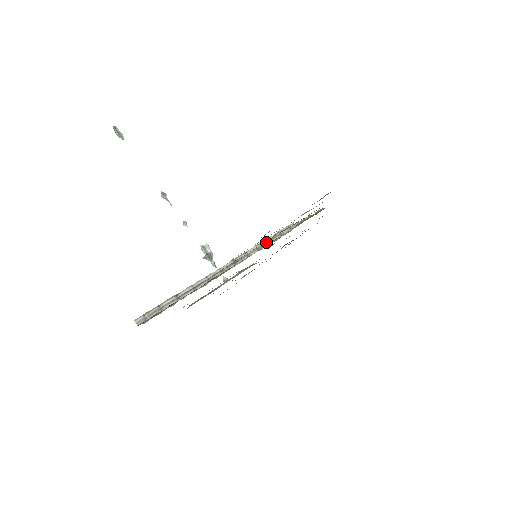
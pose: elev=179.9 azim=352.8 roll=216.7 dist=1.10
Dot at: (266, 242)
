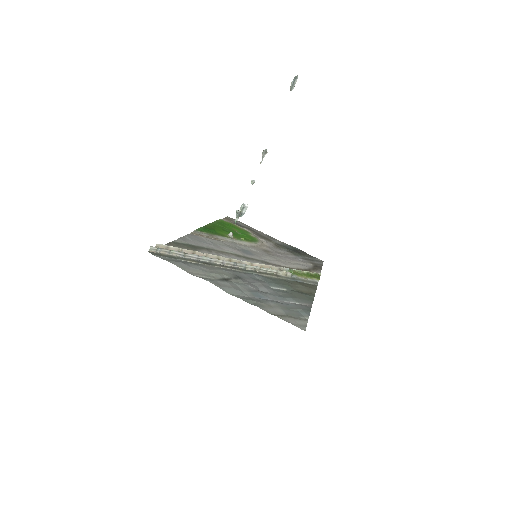
Dot at: (264, 270)
